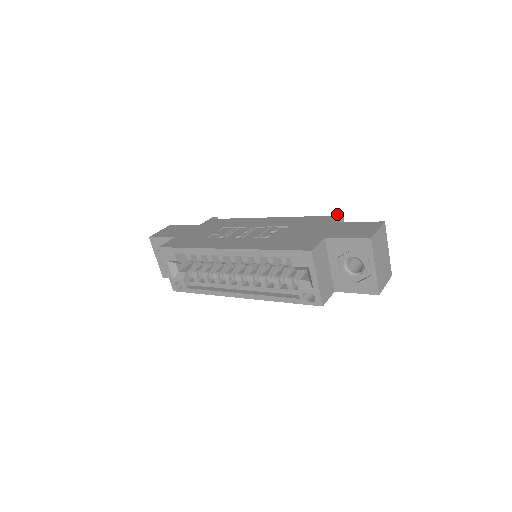
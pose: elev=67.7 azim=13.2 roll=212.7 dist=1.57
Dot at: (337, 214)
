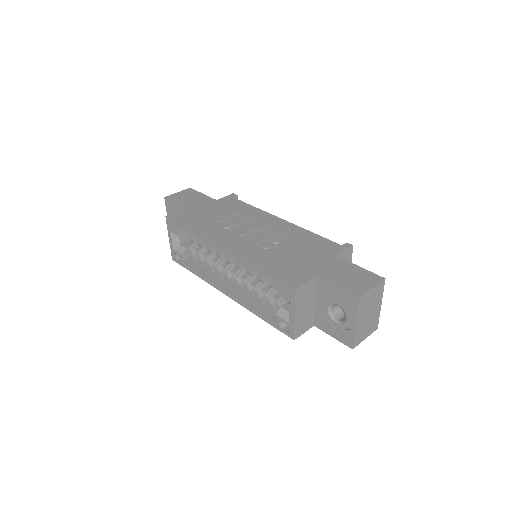
Dot at: (347, 245)
